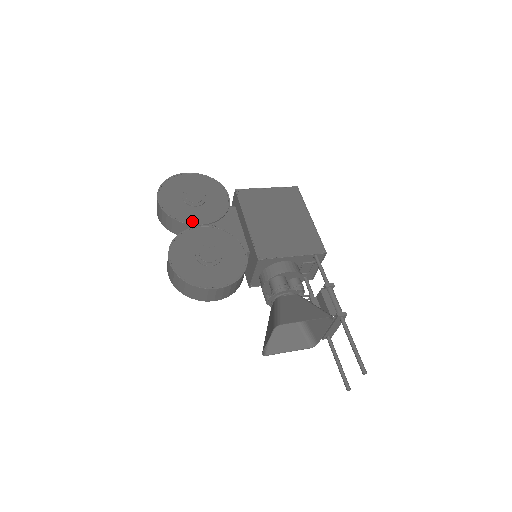
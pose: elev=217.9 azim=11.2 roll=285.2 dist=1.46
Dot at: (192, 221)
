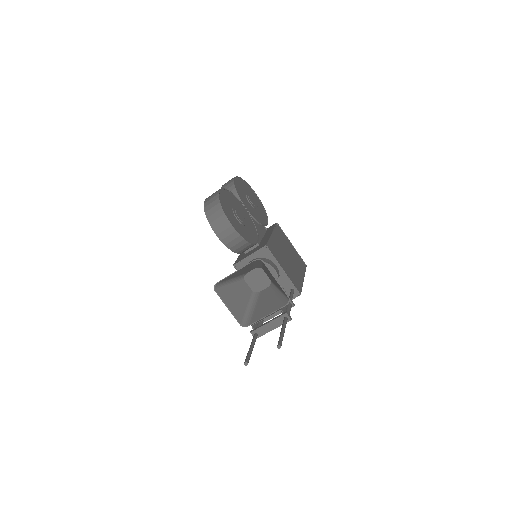
Dot at: (243, 202)
